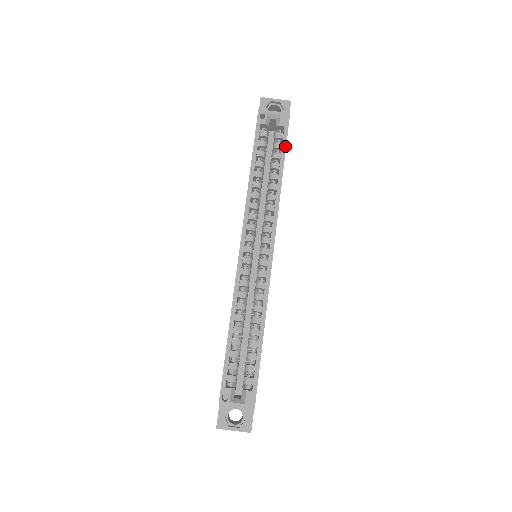
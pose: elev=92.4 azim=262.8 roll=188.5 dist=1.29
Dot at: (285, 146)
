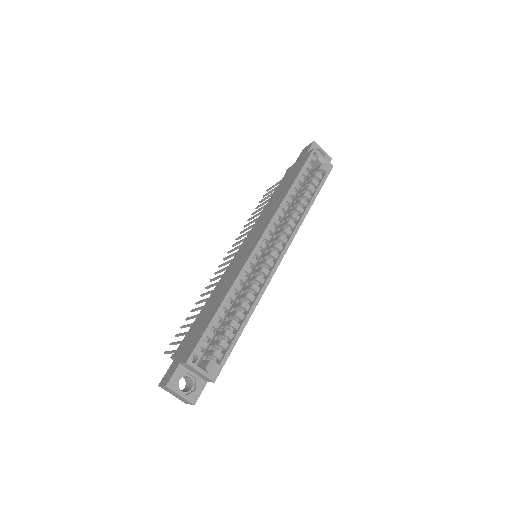
Dot at: occluded
